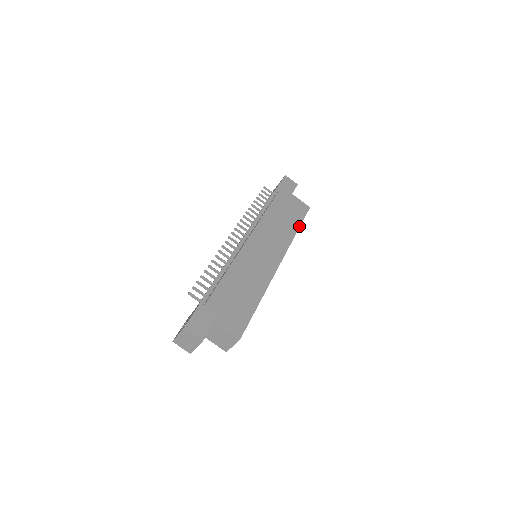
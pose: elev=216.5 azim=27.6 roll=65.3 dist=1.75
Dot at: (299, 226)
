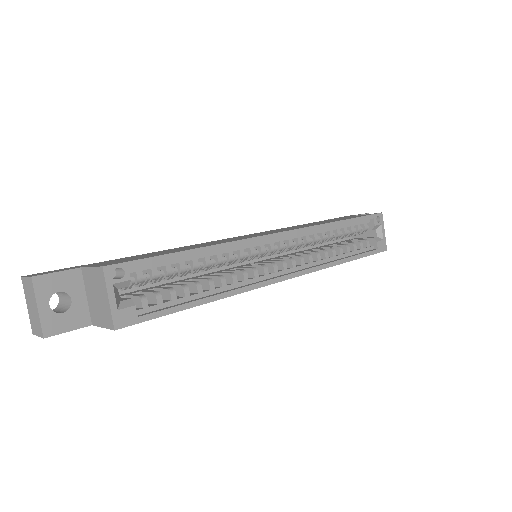
Dot at: (347, 219)
